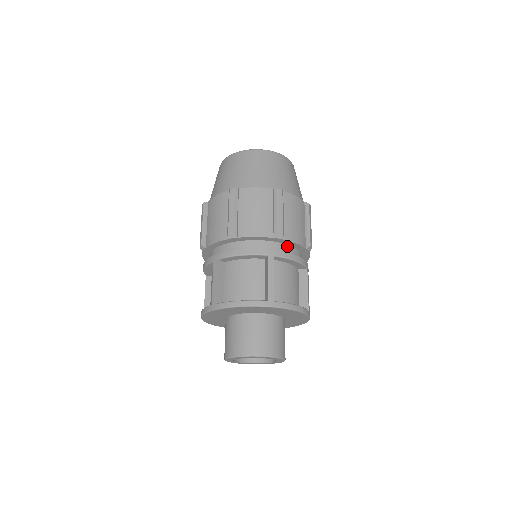
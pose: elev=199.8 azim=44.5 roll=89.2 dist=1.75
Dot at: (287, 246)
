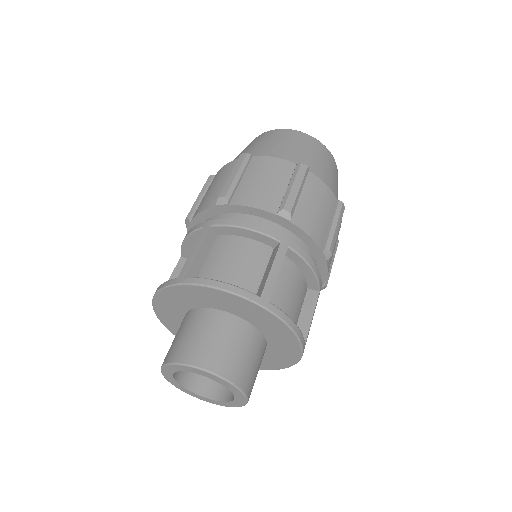
Dot at: (245, 216)
